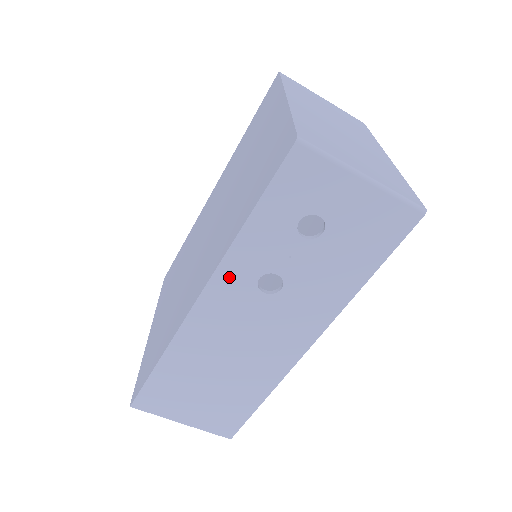
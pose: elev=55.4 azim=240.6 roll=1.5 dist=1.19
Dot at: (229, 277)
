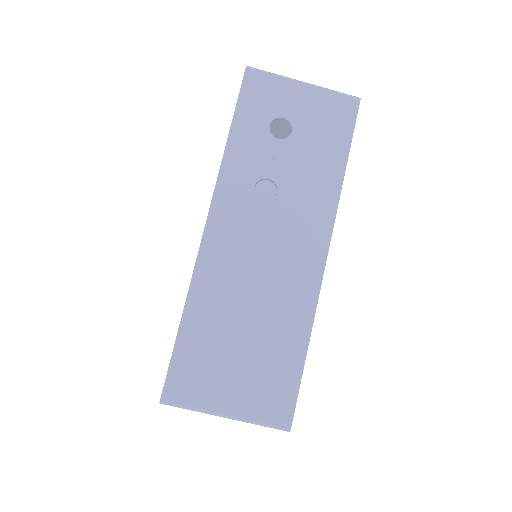
Dot at: (229, 191)
